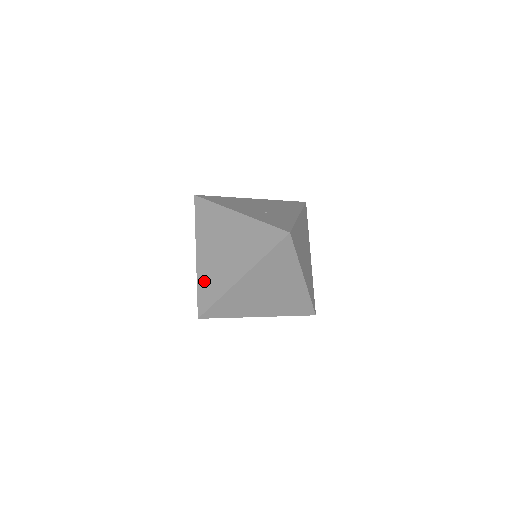
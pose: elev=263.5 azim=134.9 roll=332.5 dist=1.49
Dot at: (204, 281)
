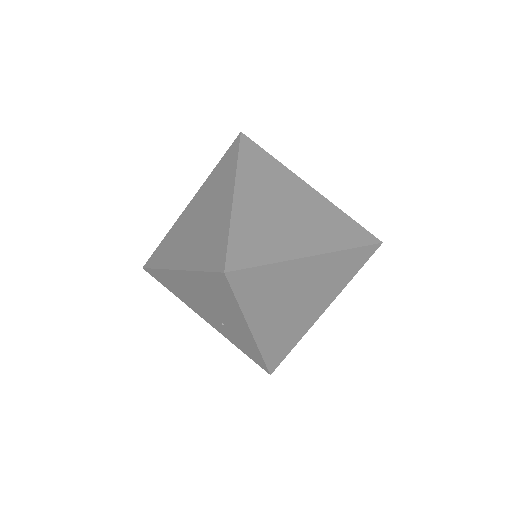
Dot at: occluded
